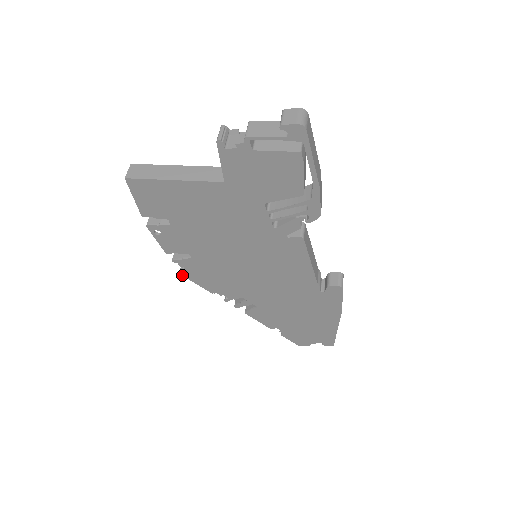
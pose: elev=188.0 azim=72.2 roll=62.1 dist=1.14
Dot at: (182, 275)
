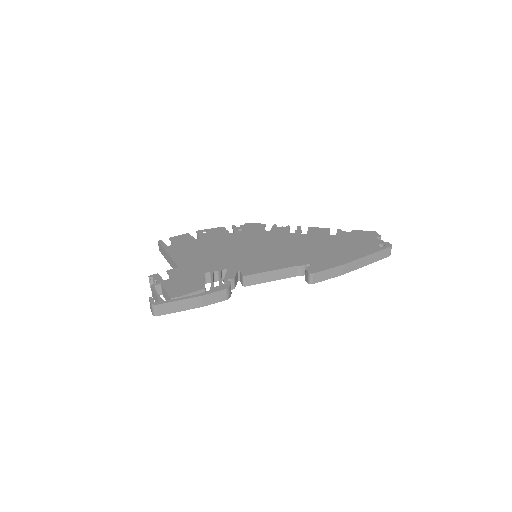
Dot at: occluded
